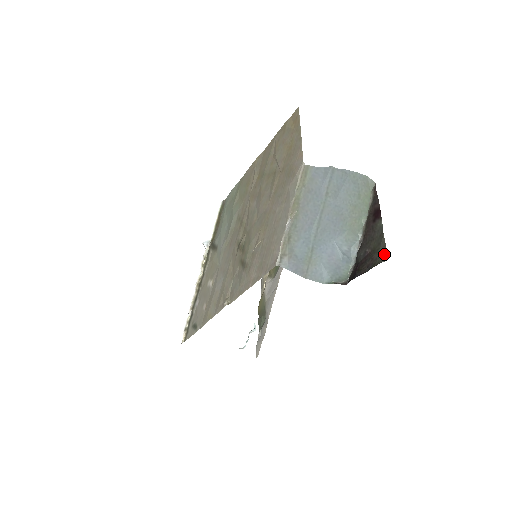
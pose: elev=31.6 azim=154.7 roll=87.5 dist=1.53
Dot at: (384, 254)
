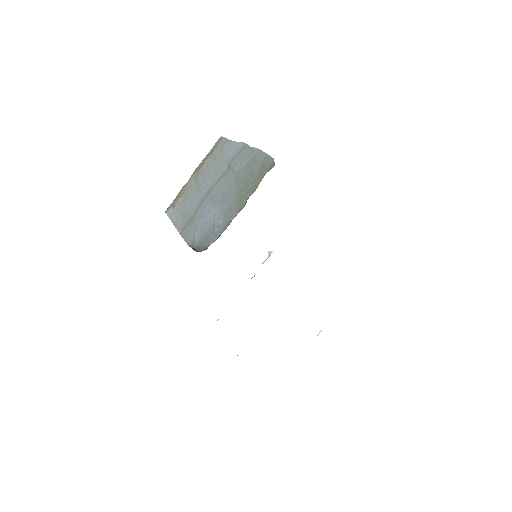
Dot at: occluded
